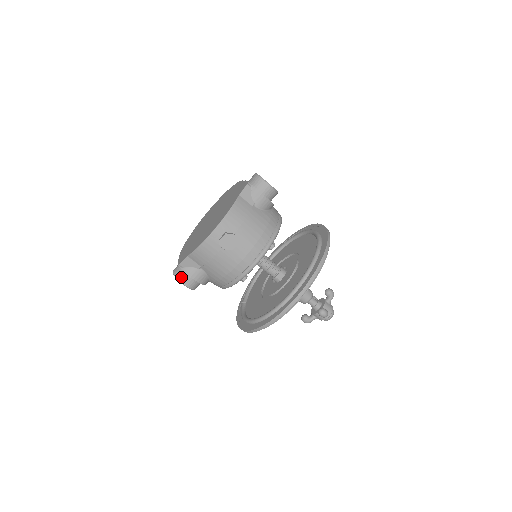
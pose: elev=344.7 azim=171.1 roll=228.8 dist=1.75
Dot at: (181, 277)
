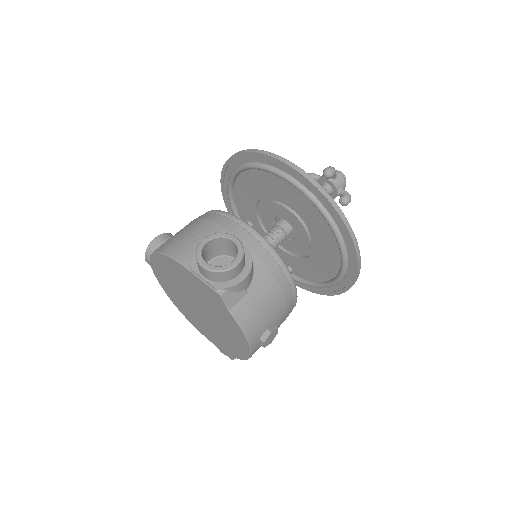
Dot at: occluded
